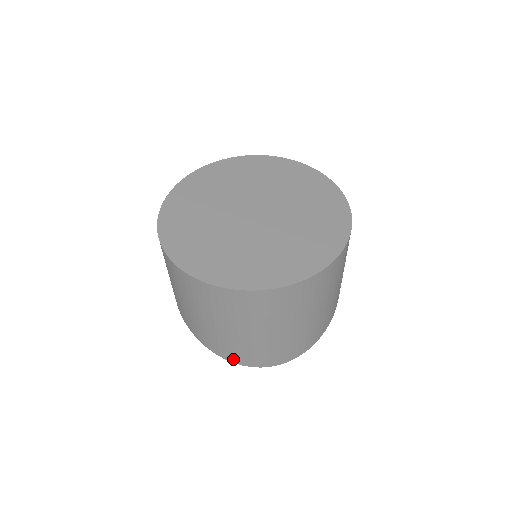
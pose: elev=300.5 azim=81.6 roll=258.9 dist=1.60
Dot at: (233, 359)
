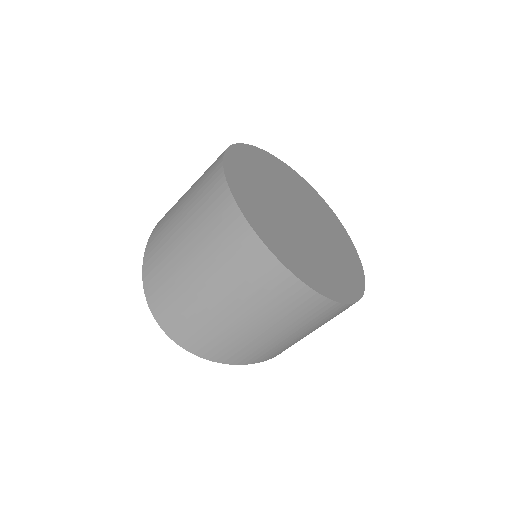
Dot at: (148, 284)
